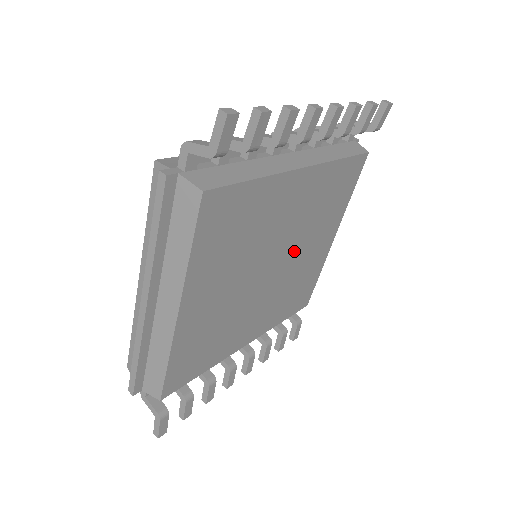
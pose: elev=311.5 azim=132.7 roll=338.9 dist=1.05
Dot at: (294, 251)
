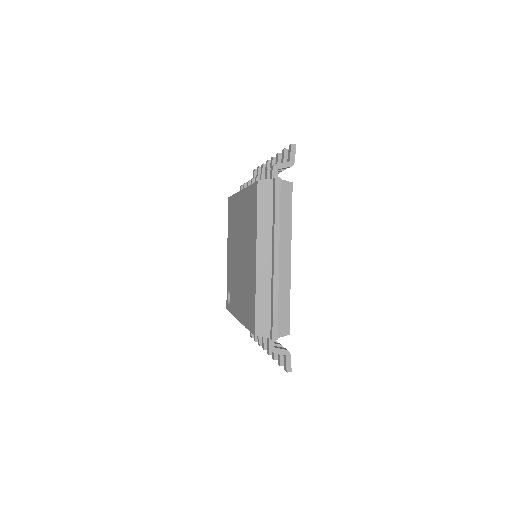
Dot at: occluded
